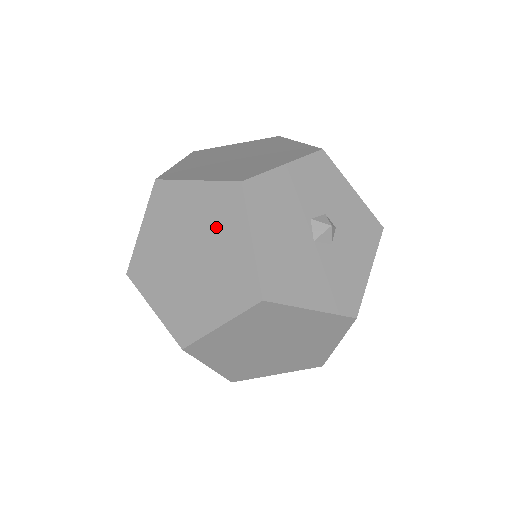
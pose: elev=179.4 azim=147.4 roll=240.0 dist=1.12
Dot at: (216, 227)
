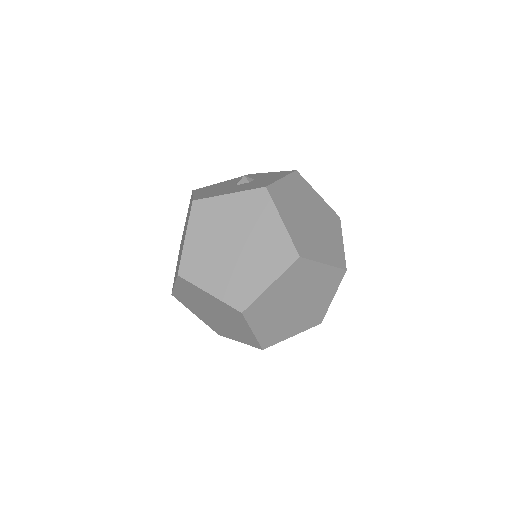
Dot at: occluded
